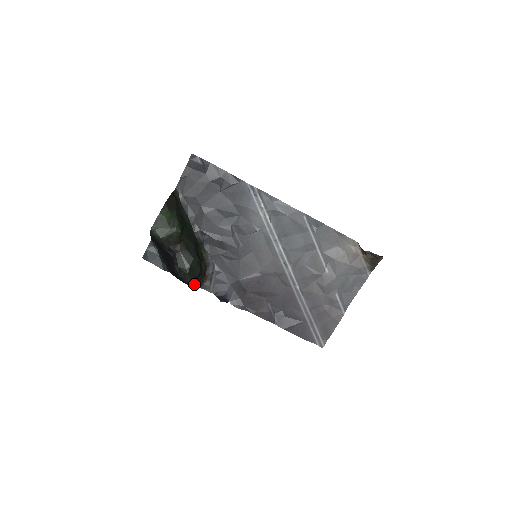
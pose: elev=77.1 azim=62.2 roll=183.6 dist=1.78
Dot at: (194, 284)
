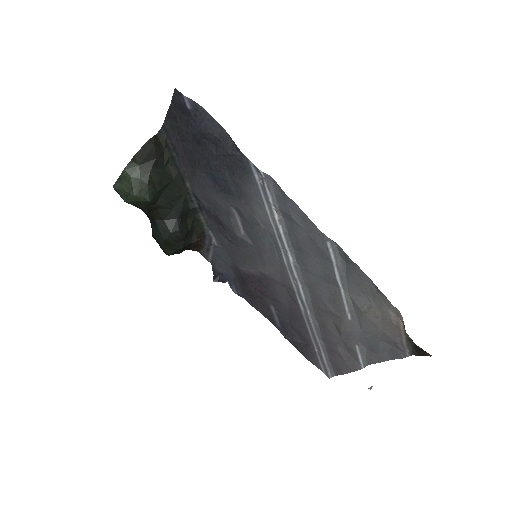
Dot at: (186, 249)
